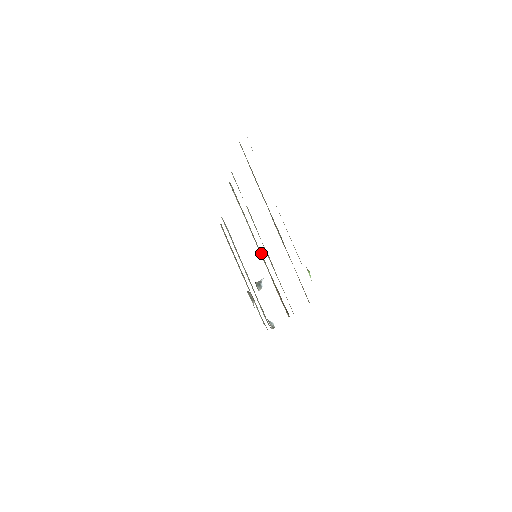
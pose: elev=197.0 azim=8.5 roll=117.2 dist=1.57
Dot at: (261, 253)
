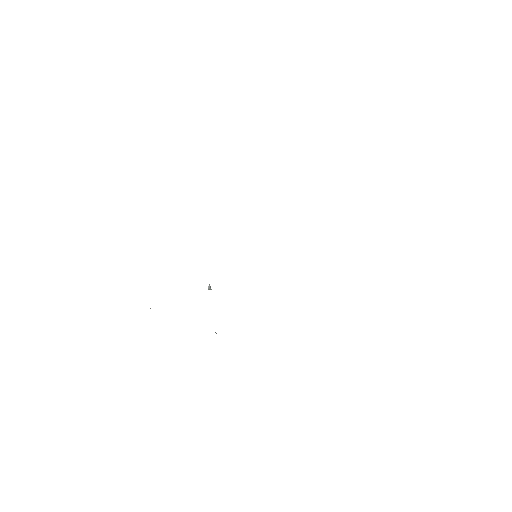
Dot at: occluded
